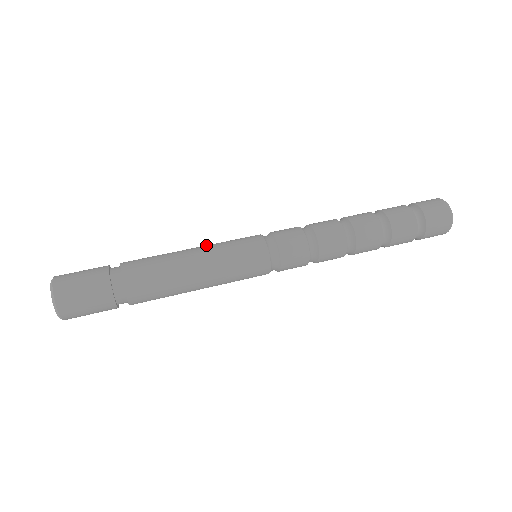
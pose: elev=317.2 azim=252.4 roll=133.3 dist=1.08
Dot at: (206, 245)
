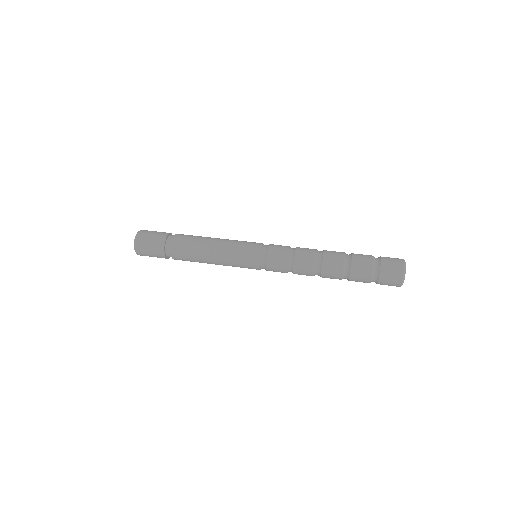
Dot at: (225, 241)
